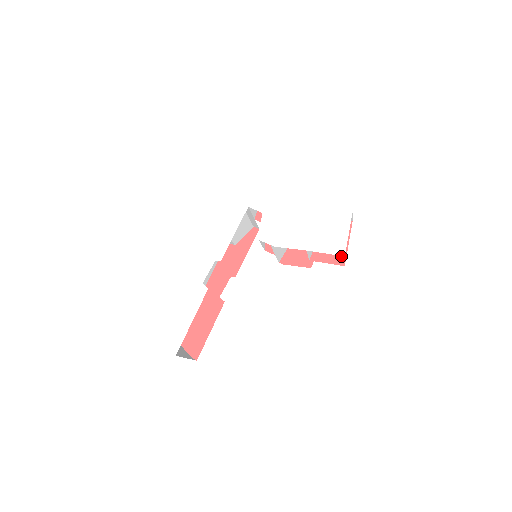
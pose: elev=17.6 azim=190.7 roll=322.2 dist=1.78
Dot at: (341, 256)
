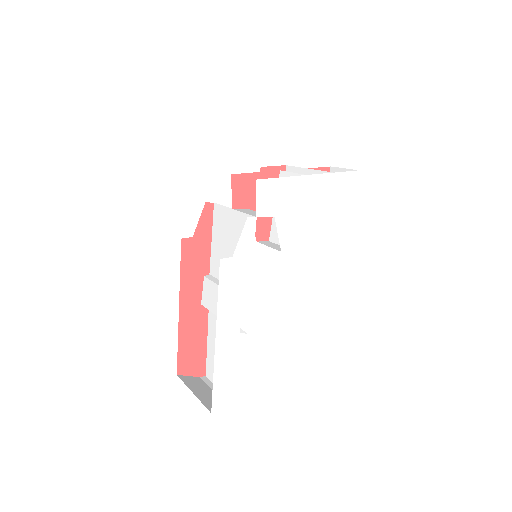
Dot at: occluded
